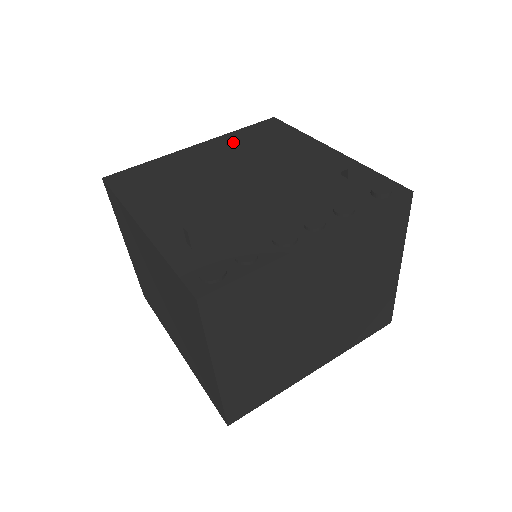
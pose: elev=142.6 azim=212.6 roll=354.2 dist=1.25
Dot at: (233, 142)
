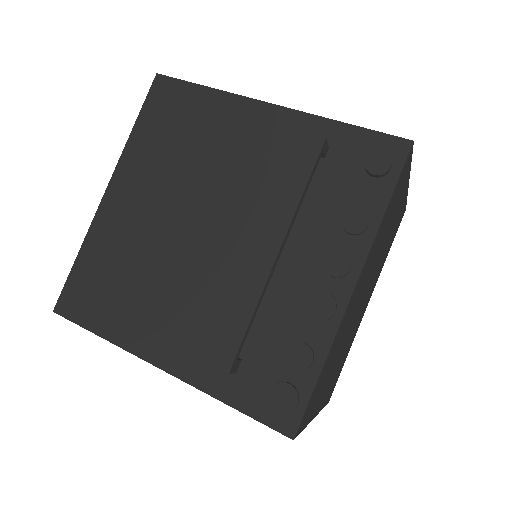
Dot at: (145, 159)
